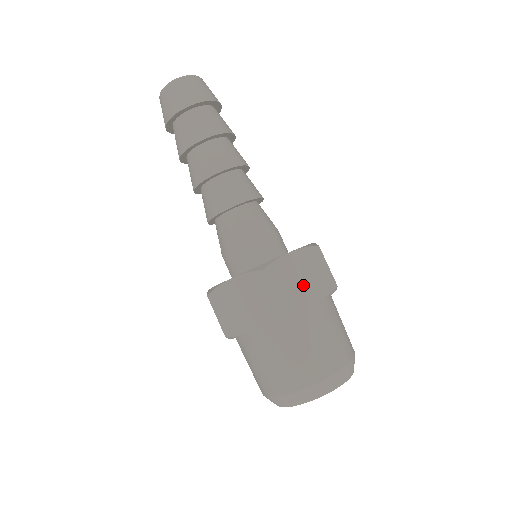
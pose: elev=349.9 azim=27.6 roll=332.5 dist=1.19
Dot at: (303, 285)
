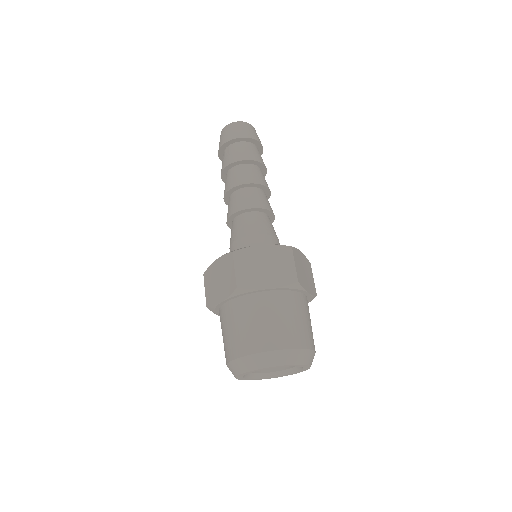
Dot at: (305, 276)
